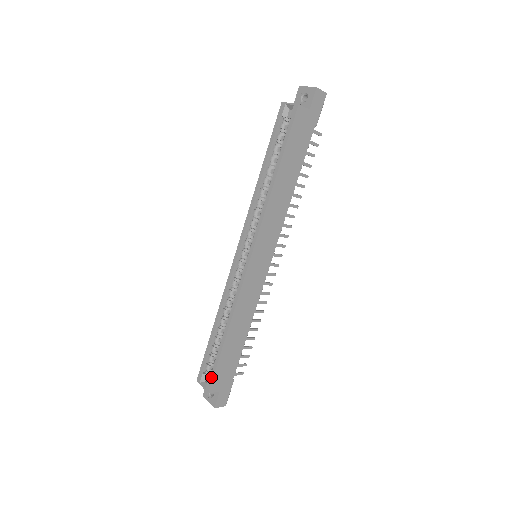
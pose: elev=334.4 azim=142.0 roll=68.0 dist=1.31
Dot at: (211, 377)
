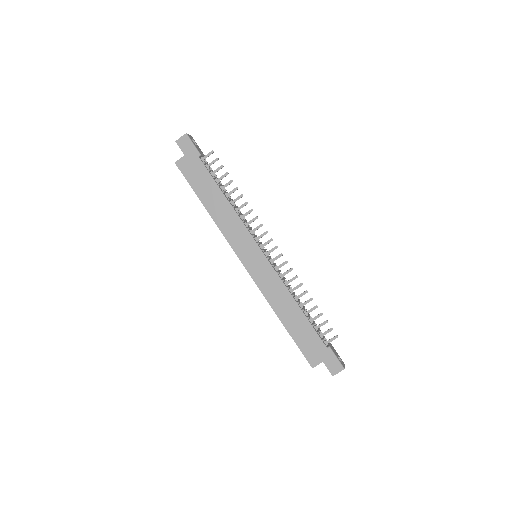
Dot at: (304, 356)
